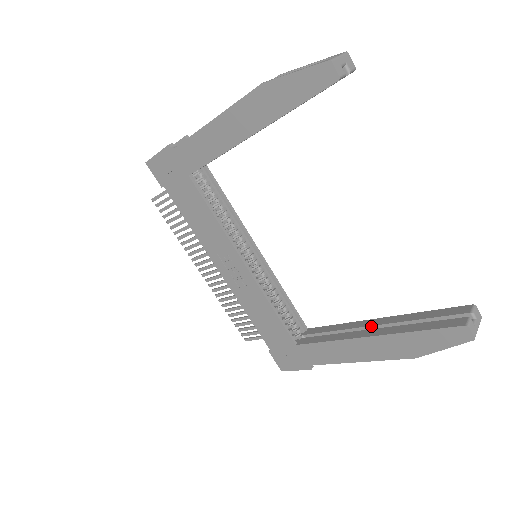
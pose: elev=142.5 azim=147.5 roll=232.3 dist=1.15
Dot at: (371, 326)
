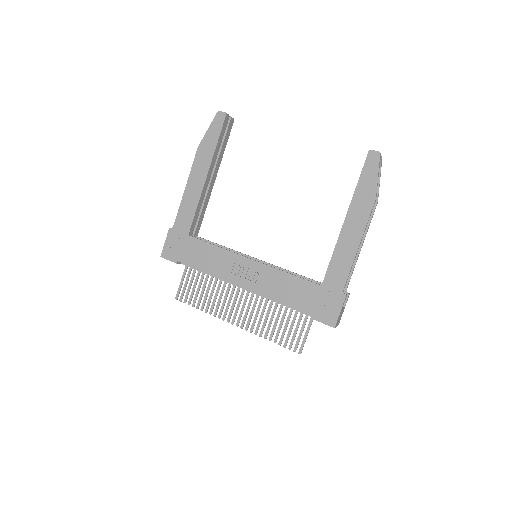
Dot at: occluded
